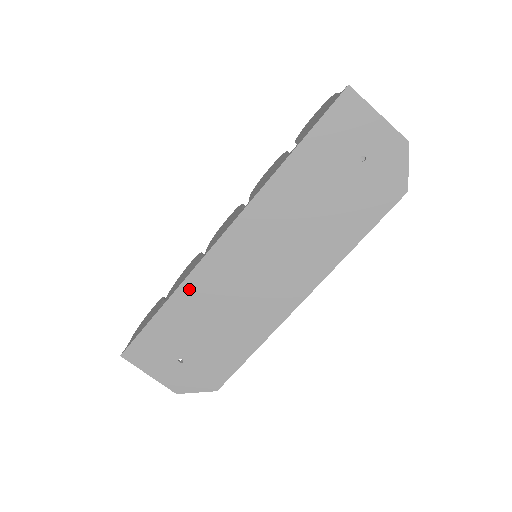
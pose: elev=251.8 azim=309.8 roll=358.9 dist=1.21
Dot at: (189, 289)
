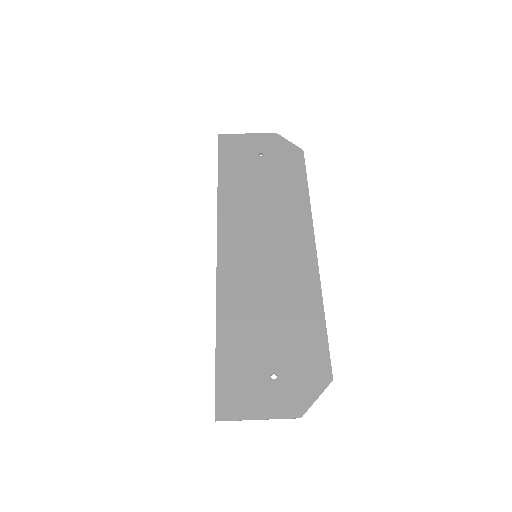
Dot at: (226, 306)
